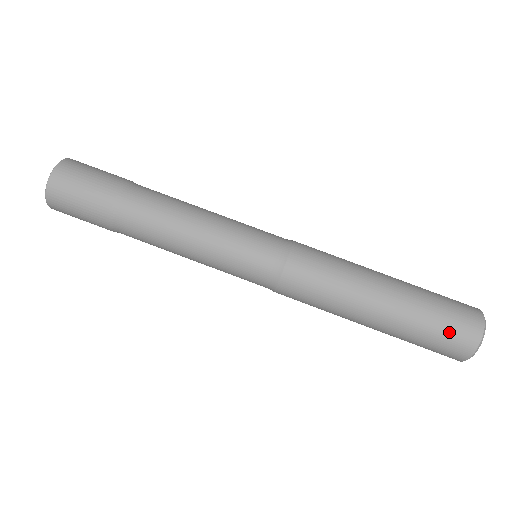
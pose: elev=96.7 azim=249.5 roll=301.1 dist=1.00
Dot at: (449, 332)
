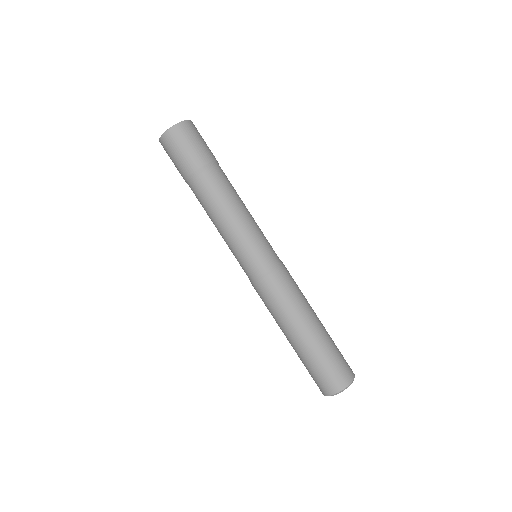
Dot at: (320, 378)
